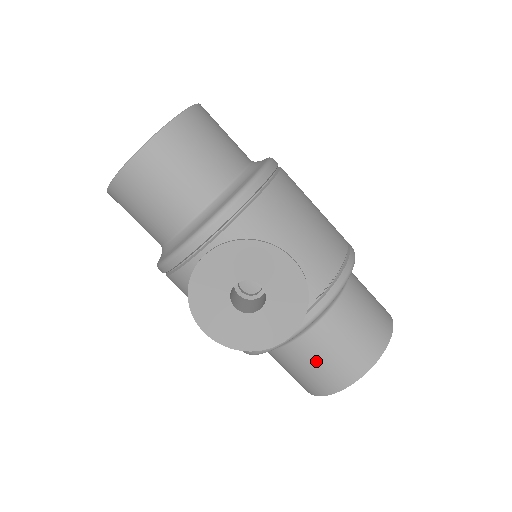
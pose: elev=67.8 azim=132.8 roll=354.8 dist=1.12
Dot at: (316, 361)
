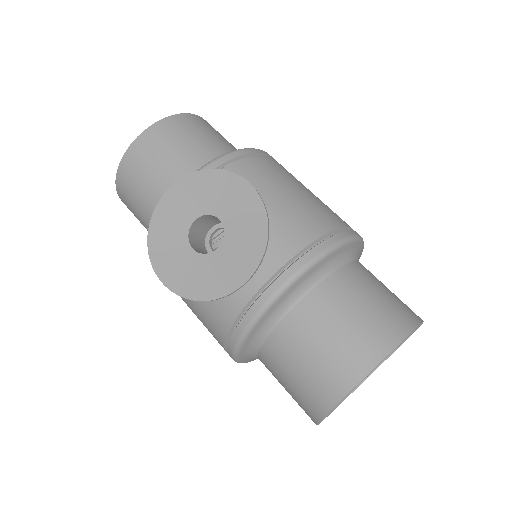
Dot at: (308, 350)
